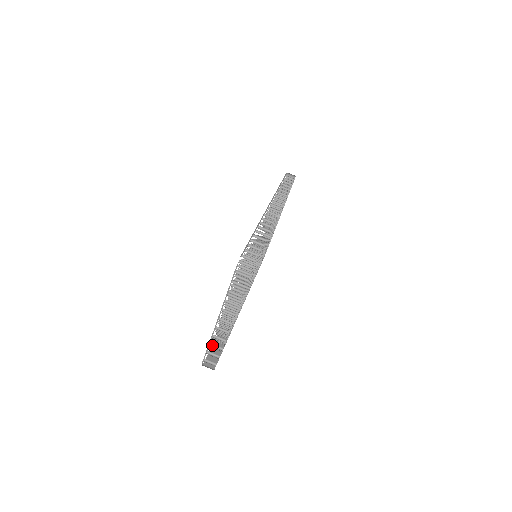
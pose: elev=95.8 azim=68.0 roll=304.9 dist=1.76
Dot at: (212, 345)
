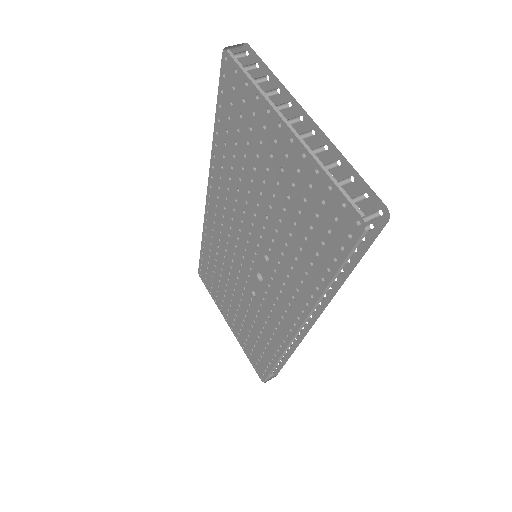
Dot at: (335, 189)
